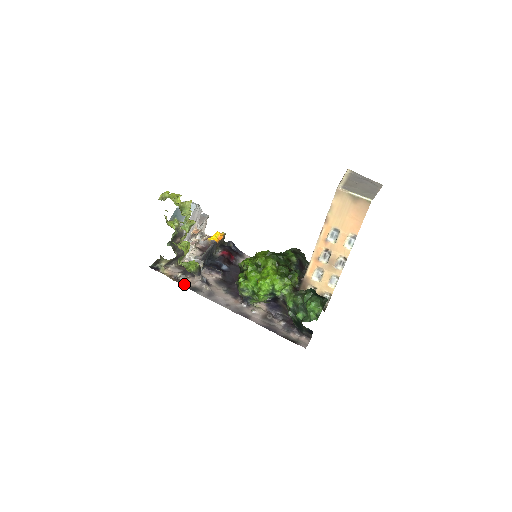
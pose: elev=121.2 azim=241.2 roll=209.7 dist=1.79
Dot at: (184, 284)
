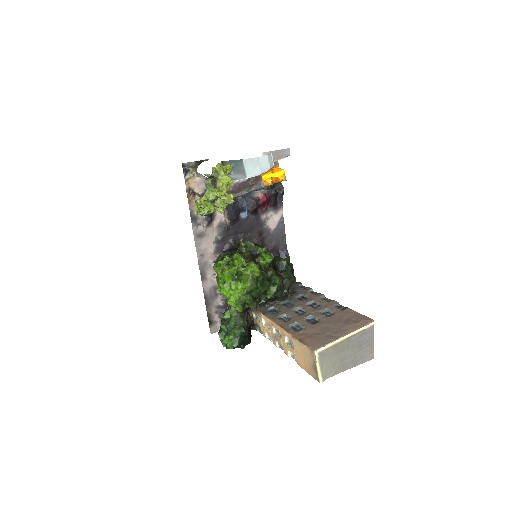
Dot at: (191, 207)
